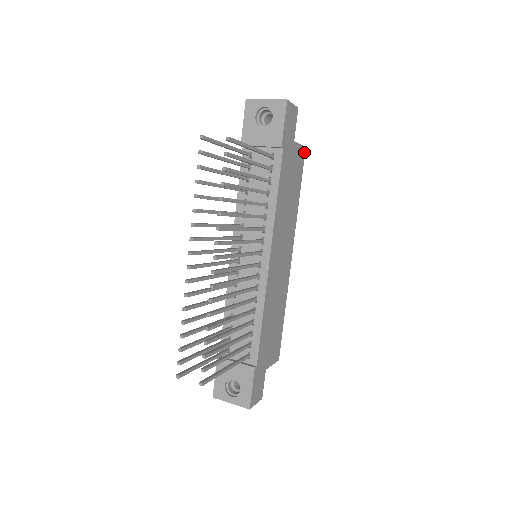
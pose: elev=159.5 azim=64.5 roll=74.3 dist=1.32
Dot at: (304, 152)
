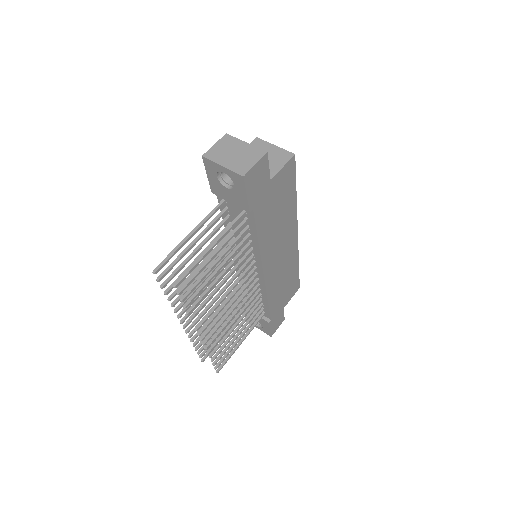
Dot at: (293, 160)
